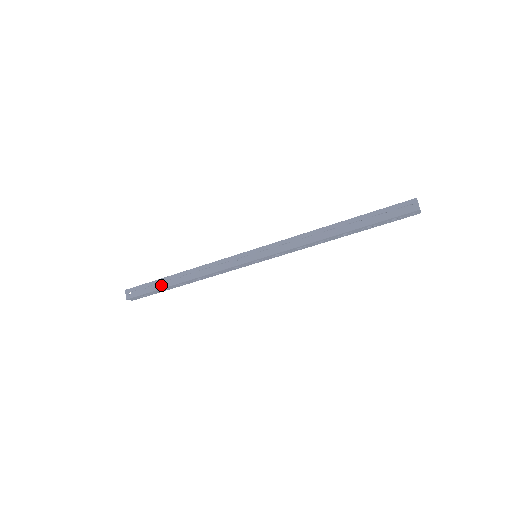
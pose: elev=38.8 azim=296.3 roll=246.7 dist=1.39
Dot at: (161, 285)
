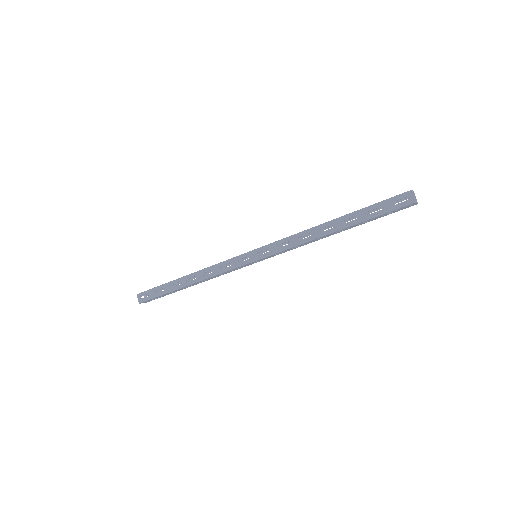
Dot at: (169, 289)
